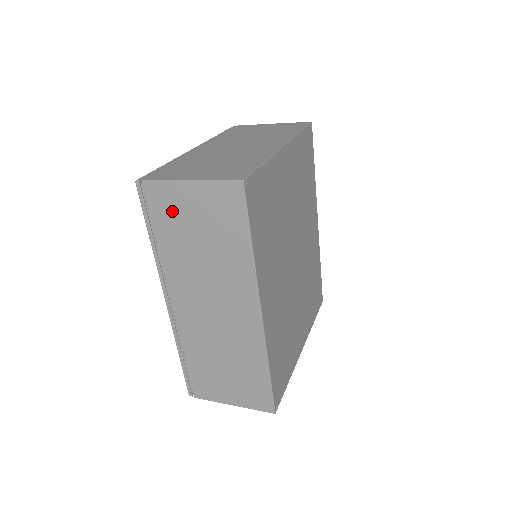
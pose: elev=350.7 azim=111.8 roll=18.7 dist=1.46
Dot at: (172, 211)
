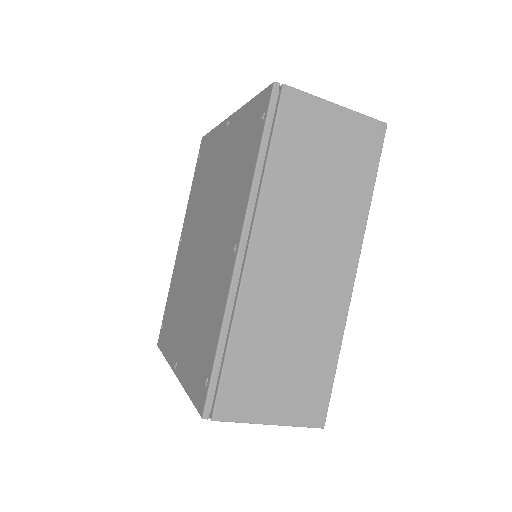
Dot at: (304, 130)
